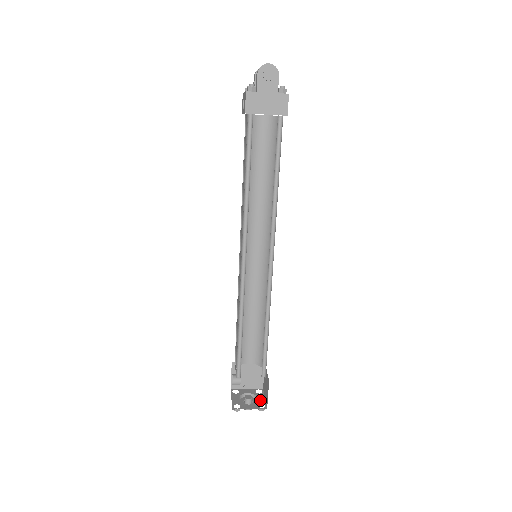
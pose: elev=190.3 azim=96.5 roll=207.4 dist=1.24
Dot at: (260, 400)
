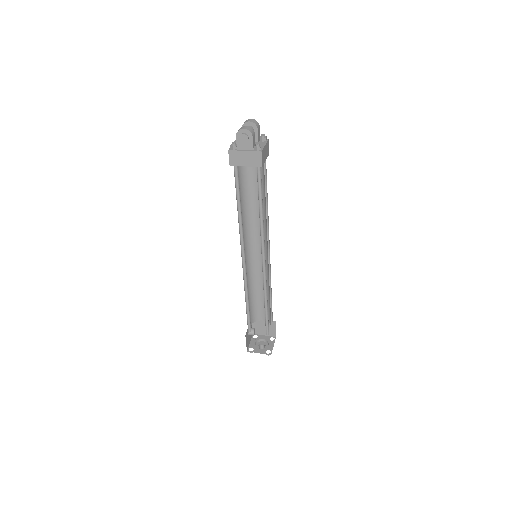
Dot at: (269, 347)
